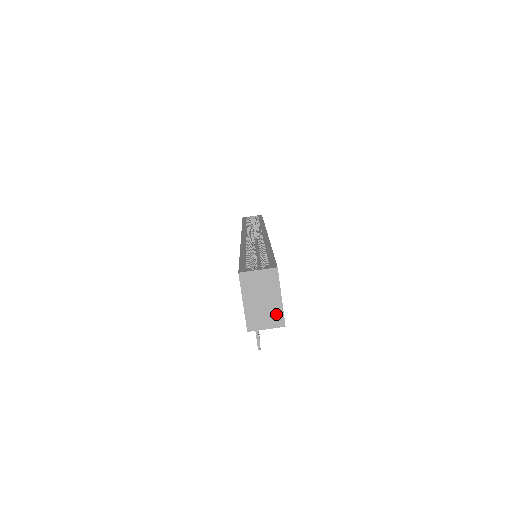
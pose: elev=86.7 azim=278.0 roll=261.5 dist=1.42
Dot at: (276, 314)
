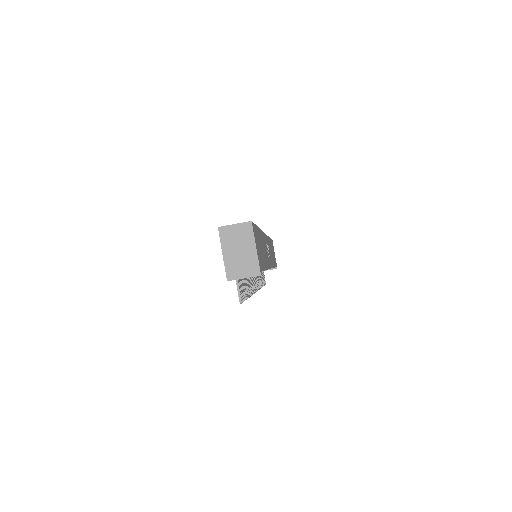
Dot at: (252, 264)
